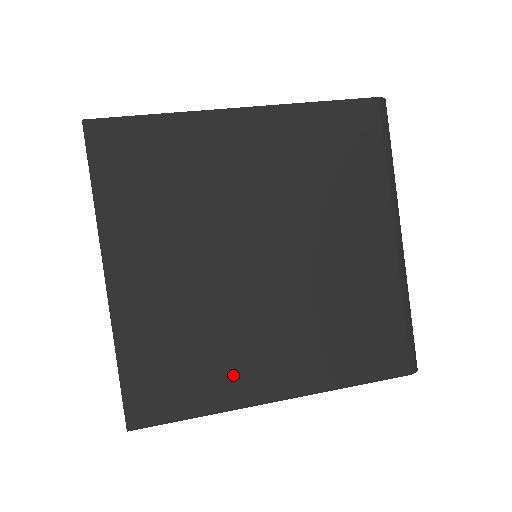
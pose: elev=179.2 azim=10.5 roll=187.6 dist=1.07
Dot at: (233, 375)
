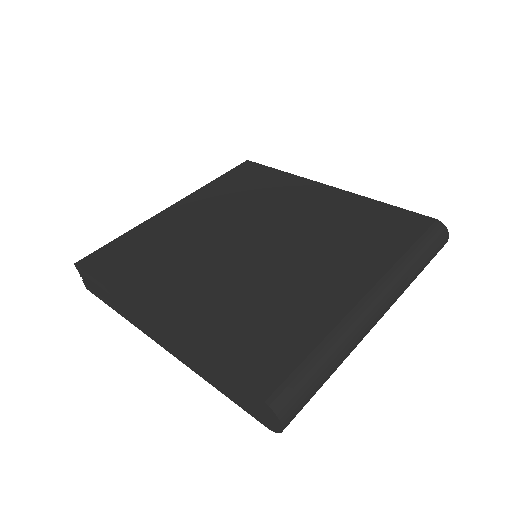
Dot at: (153, 283)
